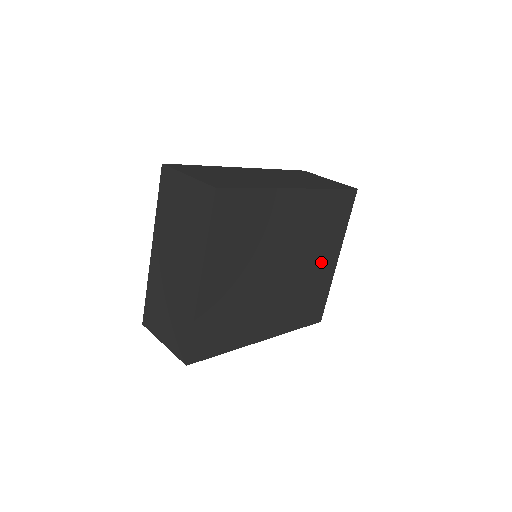
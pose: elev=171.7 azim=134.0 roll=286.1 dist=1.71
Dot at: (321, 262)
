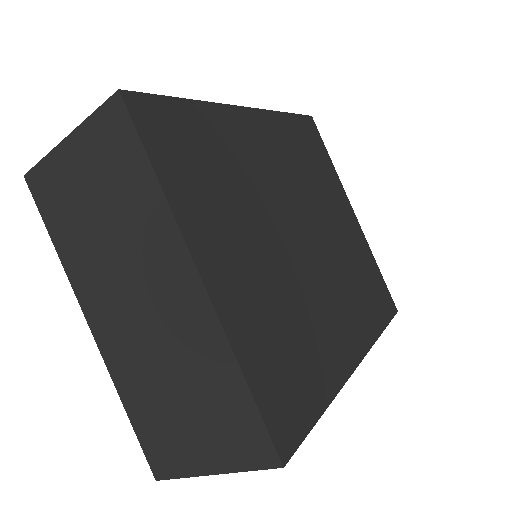
Dot at: (341, 220)
